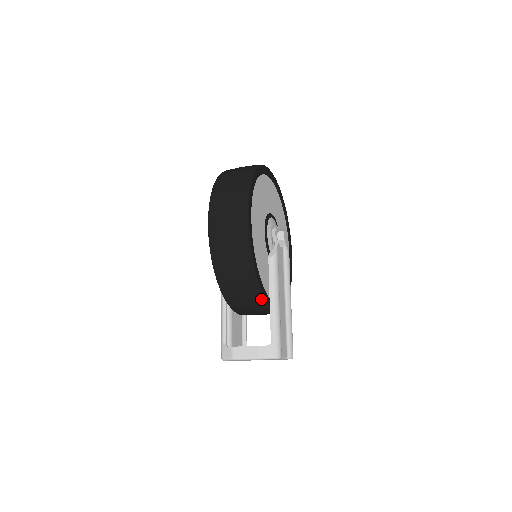
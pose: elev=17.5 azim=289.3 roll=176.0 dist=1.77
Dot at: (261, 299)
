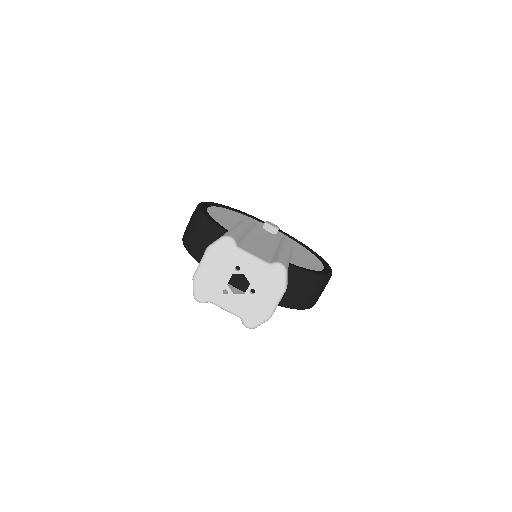
Dot at: (220, 233)
